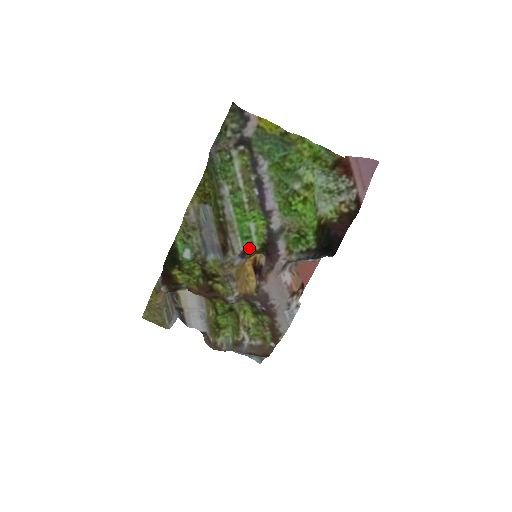
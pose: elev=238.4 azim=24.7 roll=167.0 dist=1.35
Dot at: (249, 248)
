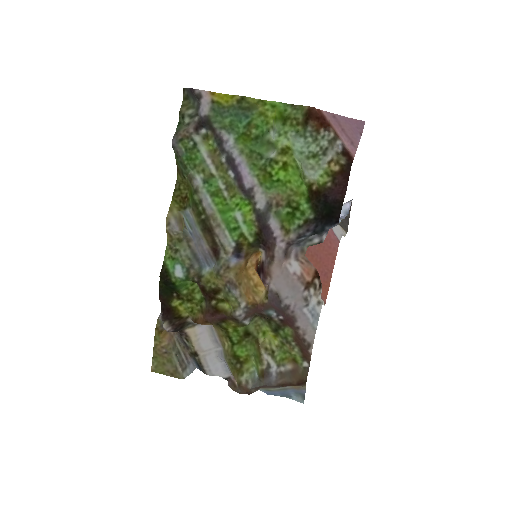
Dot at: (241, 242)
